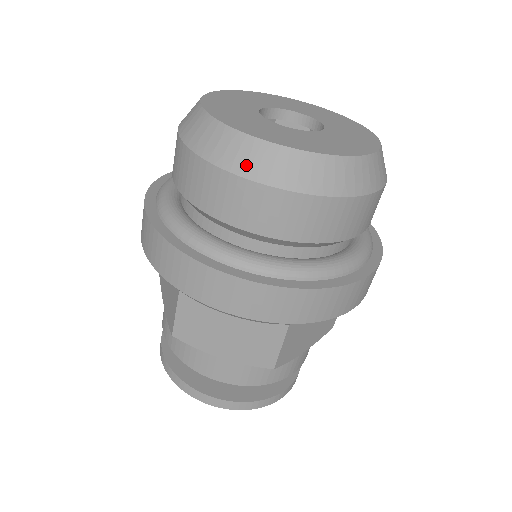
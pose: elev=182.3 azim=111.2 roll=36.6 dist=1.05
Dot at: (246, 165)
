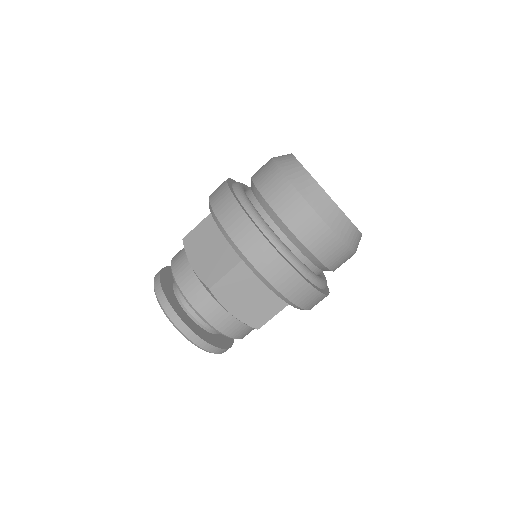
Dot at: (329, 217)
